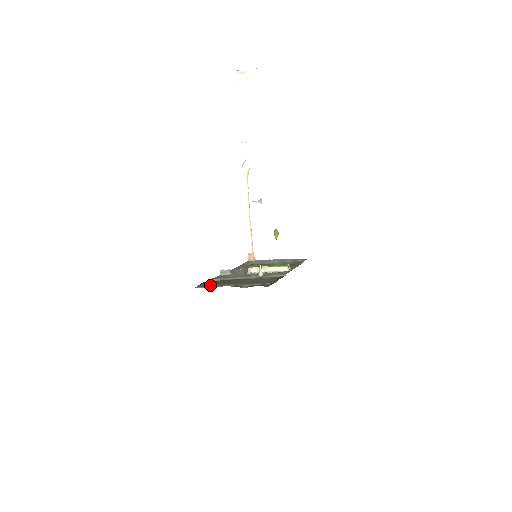
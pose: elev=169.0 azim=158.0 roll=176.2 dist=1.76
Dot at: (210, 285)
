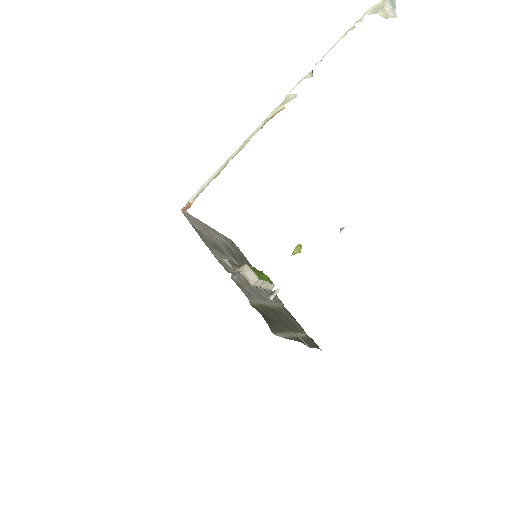
Dot at: (278, 329)
